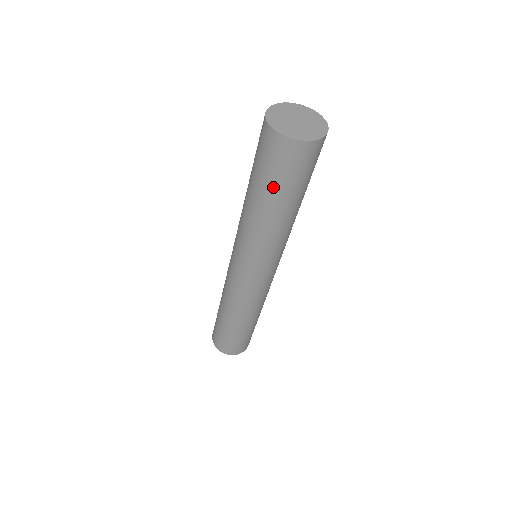
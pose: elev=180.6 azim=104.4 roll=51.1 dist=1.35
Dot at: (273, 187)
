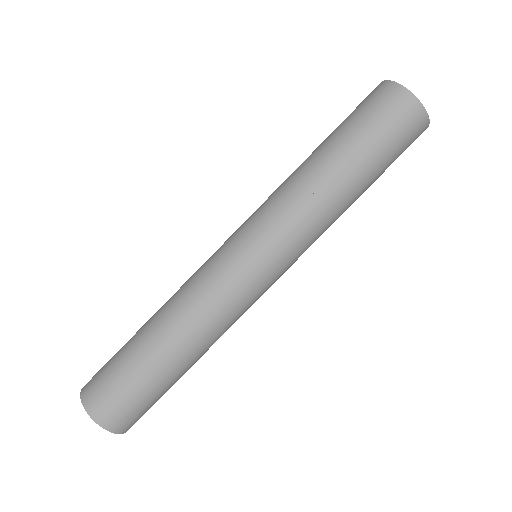
Dot at: (380, 161)
